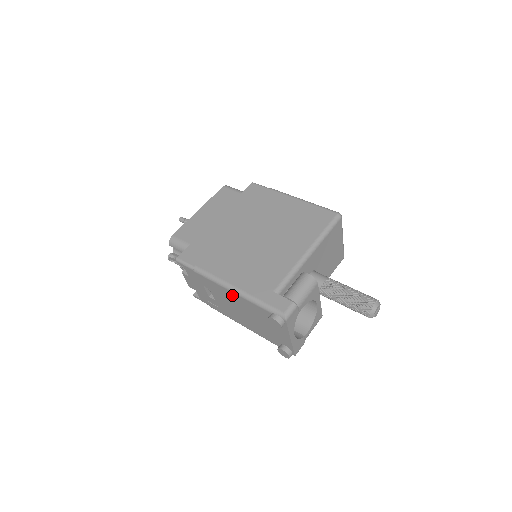
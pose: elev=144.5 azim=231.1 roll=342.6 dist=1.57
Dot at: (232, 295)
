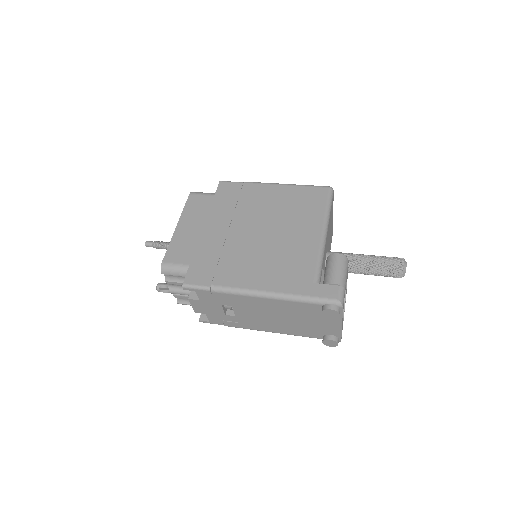
Dot at: (267, 302)
